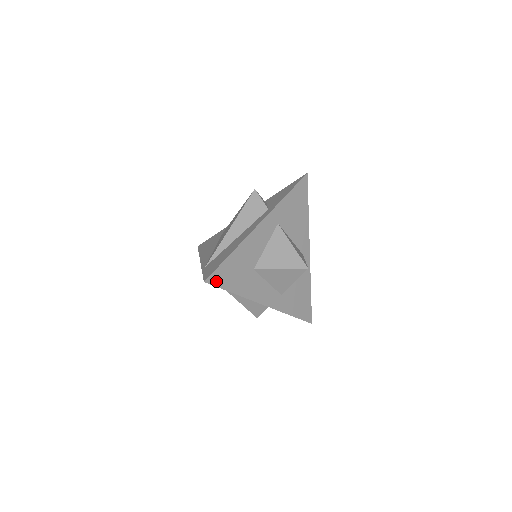
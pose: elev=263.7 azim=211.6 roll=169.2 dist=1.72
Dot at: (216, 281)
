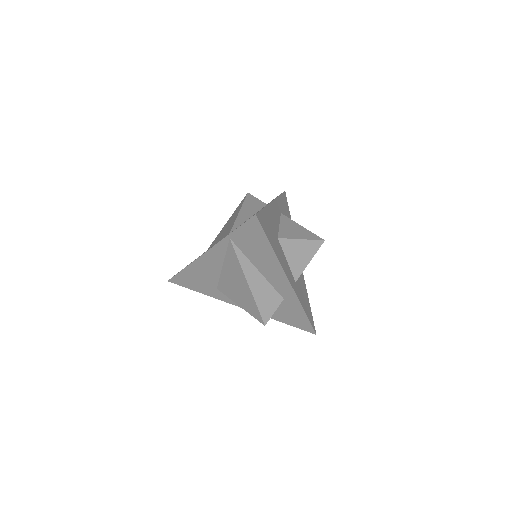
Dot at: (261, 223)
